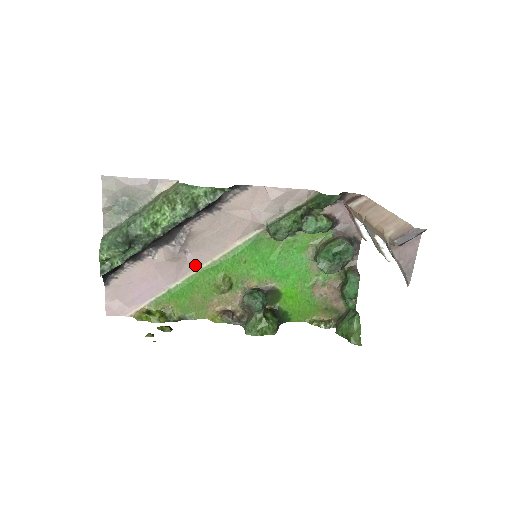
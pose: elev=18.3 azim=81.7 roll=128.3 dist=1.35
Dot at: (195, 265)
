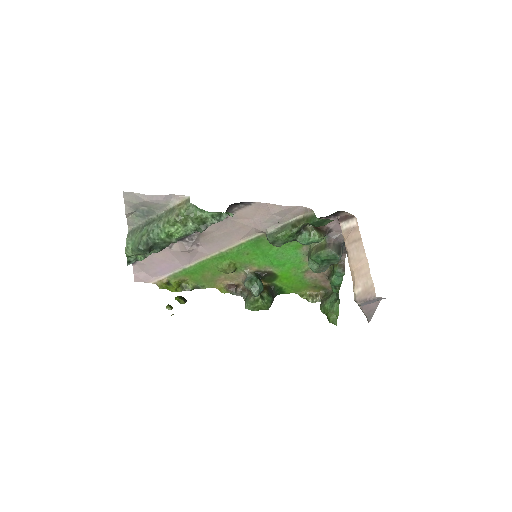
Dot at: (205, 254)
